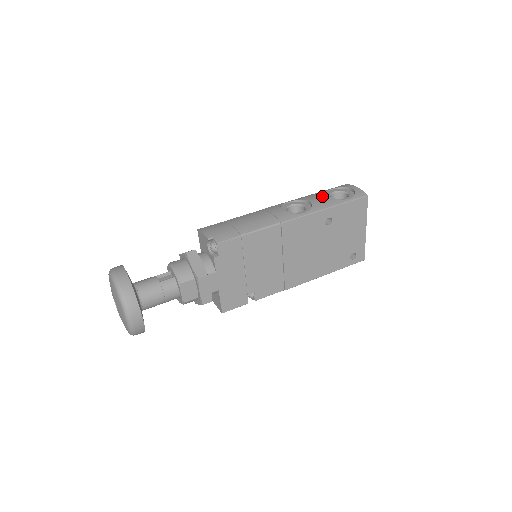
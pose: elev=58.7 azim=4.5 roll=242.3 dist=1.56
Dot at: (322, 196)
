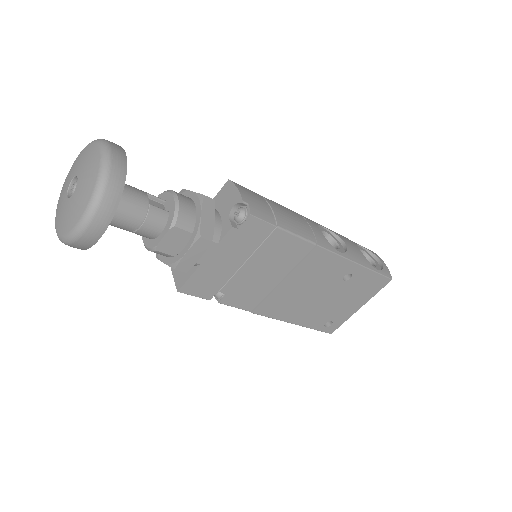
Dot at: (356, 247)
